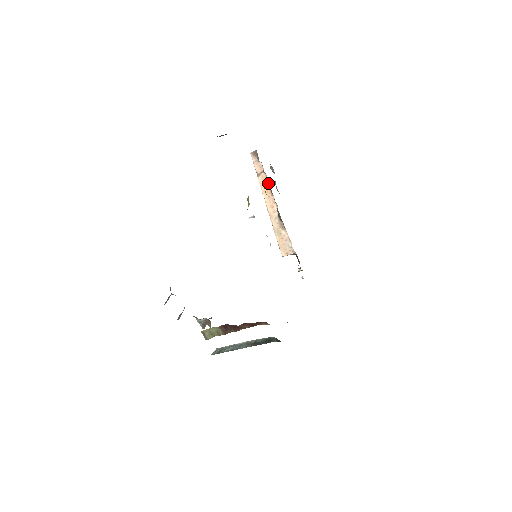
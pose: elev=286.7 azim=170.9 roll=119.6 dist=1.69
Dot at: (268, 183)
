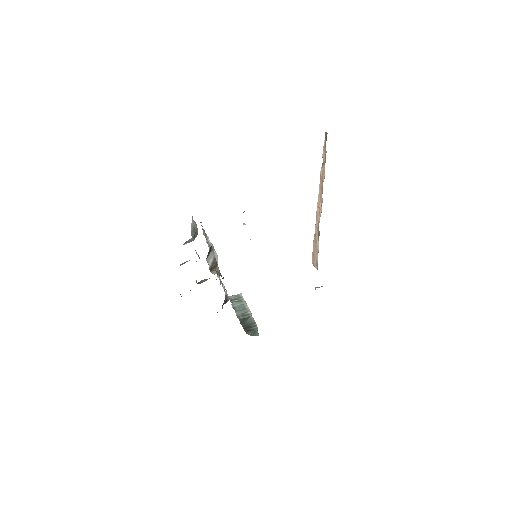
Dot at: (323, 181)
